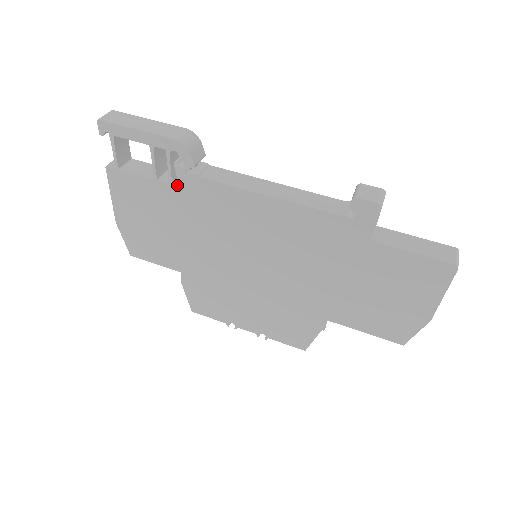
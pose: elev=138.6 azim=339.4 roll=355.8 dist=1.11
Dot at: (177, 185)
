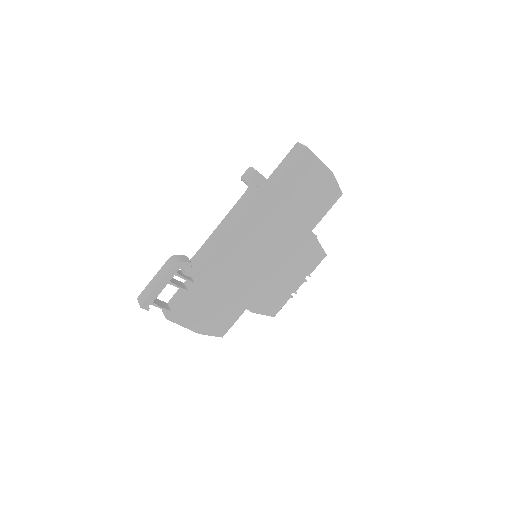
Dot at: (196, 280)
